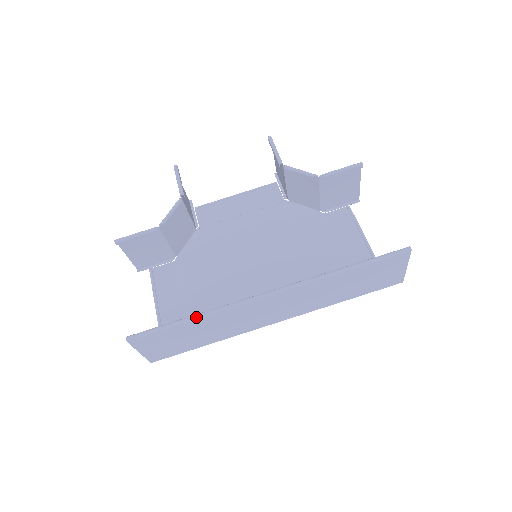
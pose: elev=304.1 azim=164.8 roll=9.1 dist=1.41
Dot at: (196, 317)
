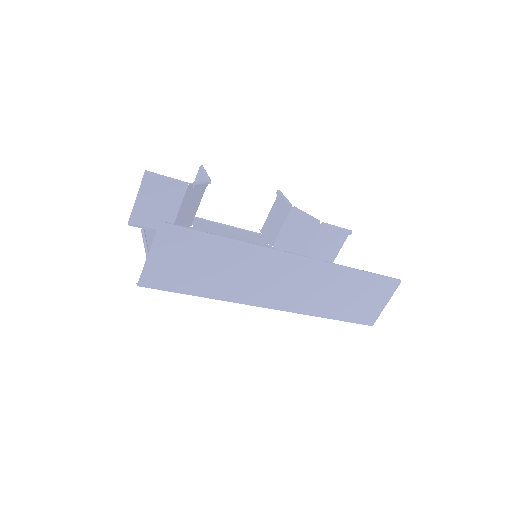
Dot at: (233, 240)
